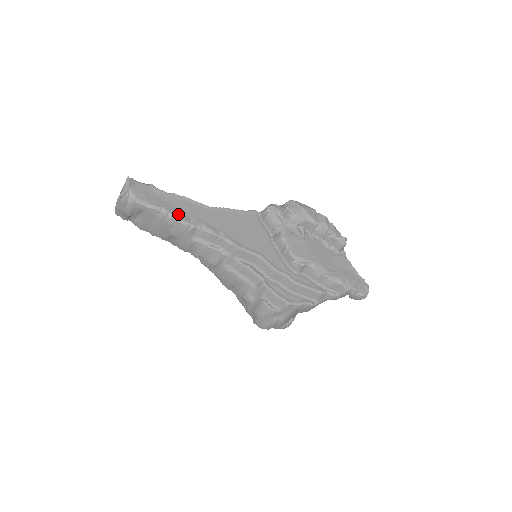
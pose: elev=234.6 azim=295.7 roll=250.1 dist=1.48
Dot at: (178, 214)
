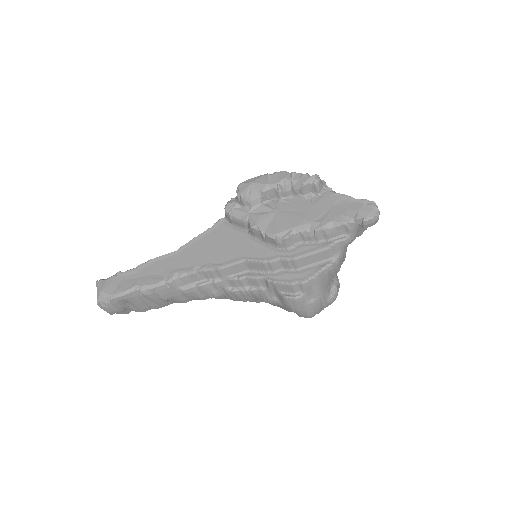
Dot at: (151, 281)
